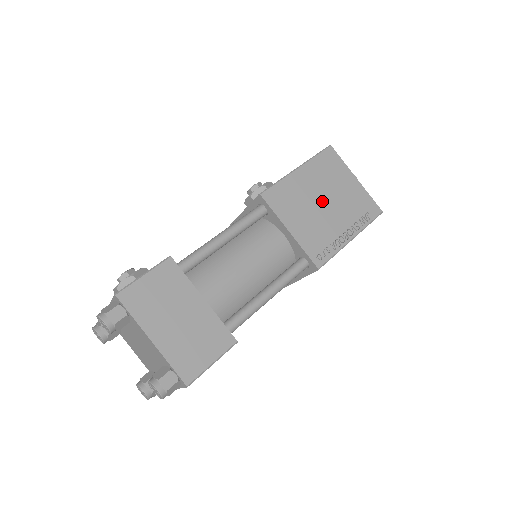
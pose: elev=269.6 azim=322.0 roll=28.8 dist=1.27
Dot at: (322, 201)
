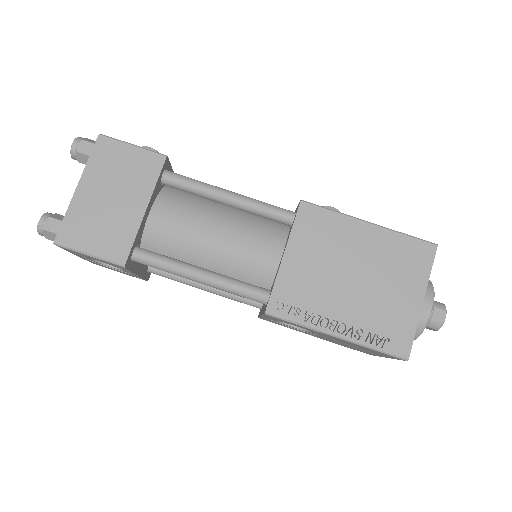
Dot at: (353, 273)
